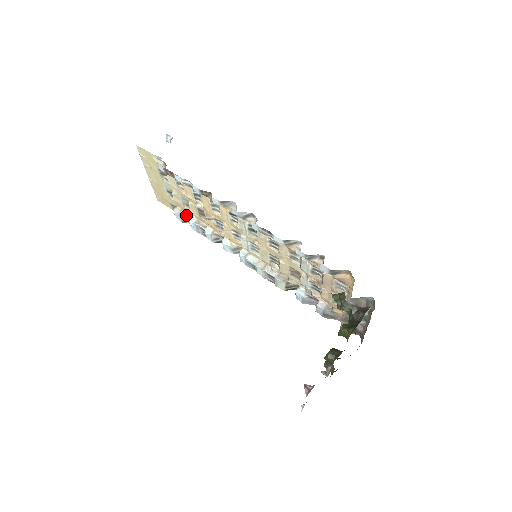
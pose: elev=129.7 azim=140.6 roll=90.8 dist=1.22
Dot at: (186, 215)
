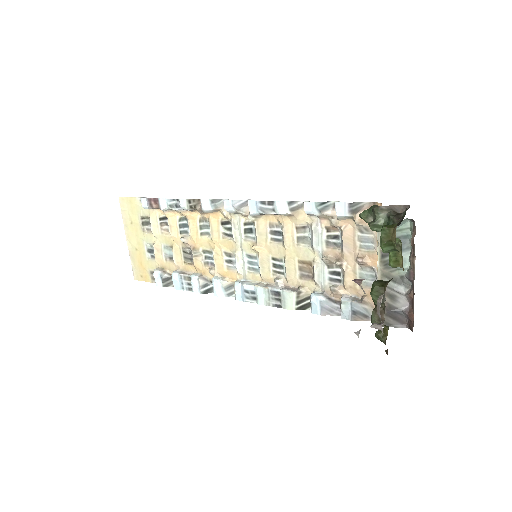
Dot at: (168, 275)
